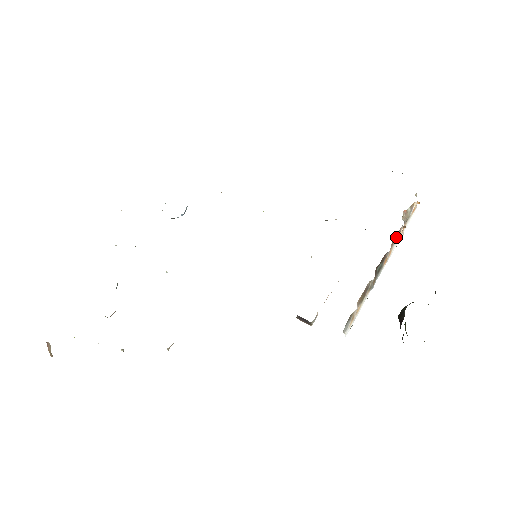
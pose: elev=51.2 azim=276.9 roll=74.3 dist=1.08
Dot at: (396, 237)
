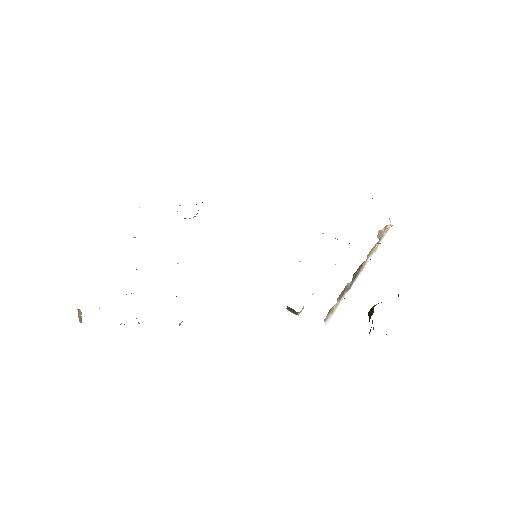
Dot at: (371, 251)
